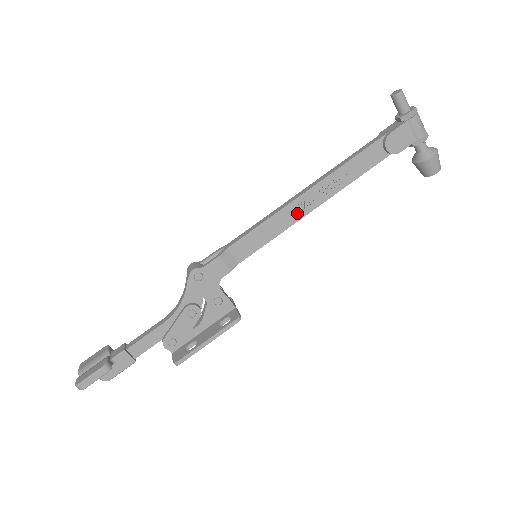
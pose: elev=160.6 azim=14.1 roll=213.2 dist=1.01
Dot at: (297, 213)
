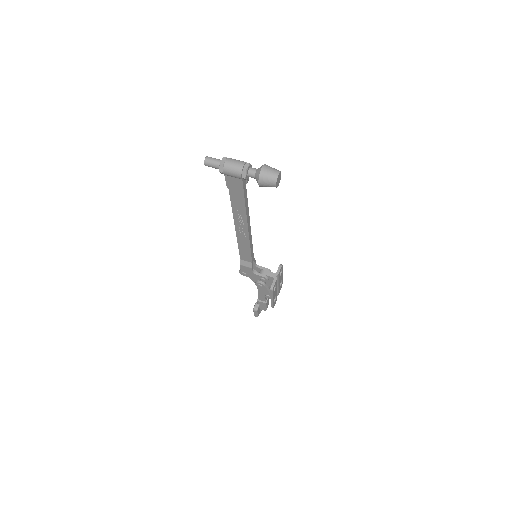
Dot at: (244, 236)
